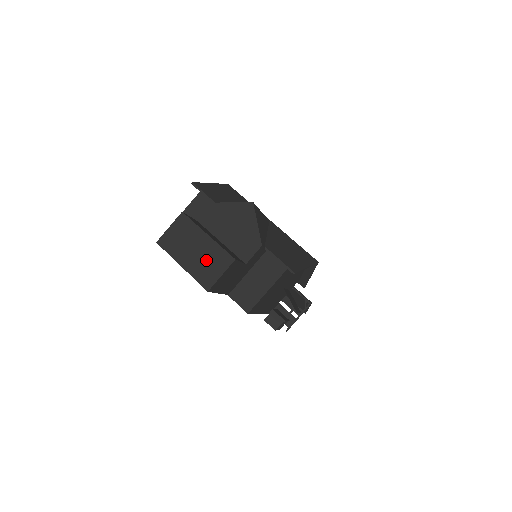
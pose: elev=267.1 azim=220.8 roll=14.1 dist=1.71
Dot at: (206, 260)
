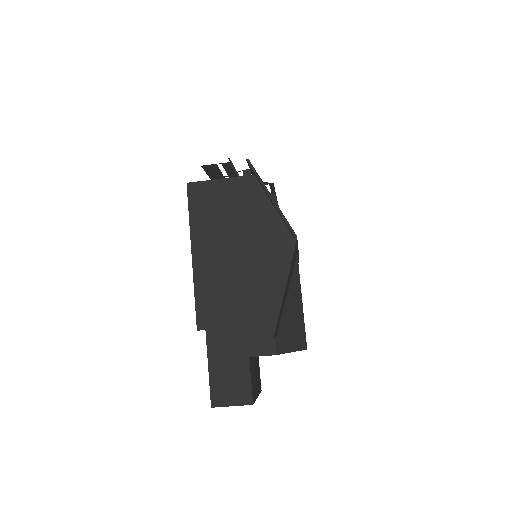
Dot at: occluded
